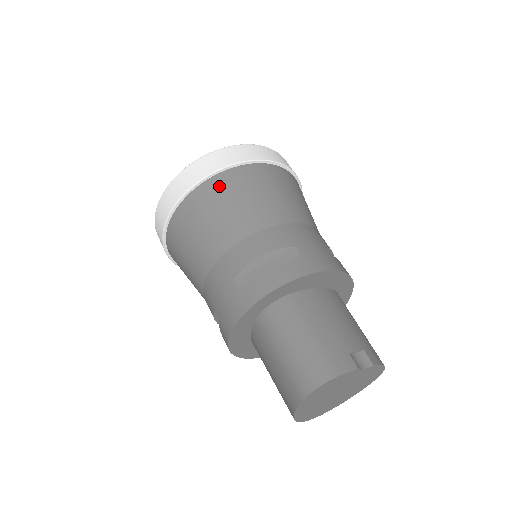
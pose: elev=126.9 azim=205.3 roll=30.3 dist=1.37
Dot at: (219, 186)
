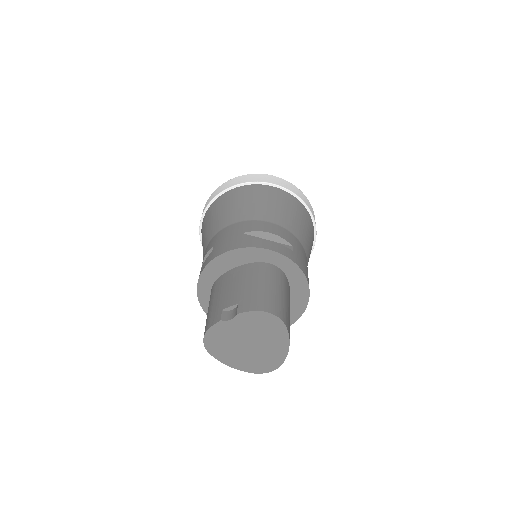
Dot at: (203, 227)
